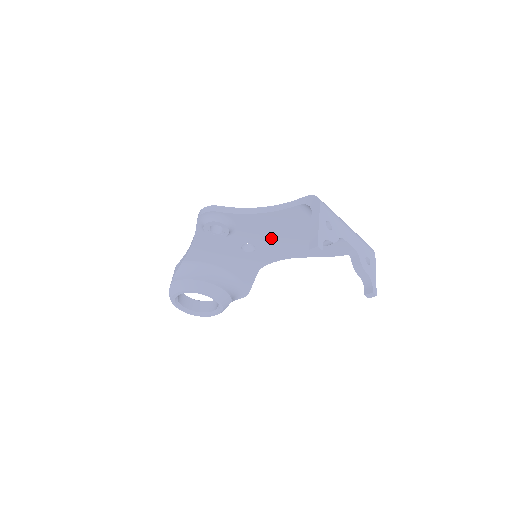
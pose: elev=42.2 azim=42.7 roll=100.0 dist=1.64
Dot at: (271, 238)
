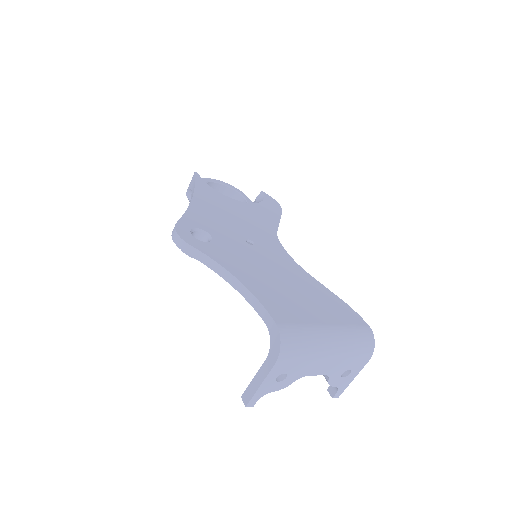
Dot at: occluded
